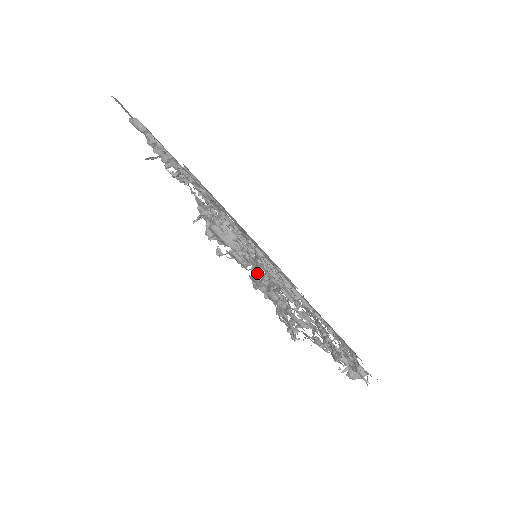
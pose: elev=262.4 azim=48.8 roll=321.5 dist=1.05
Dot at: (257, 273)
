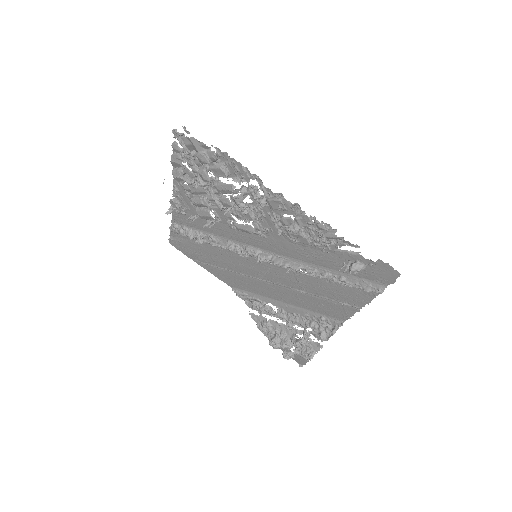
Dot at: (189, 163)
